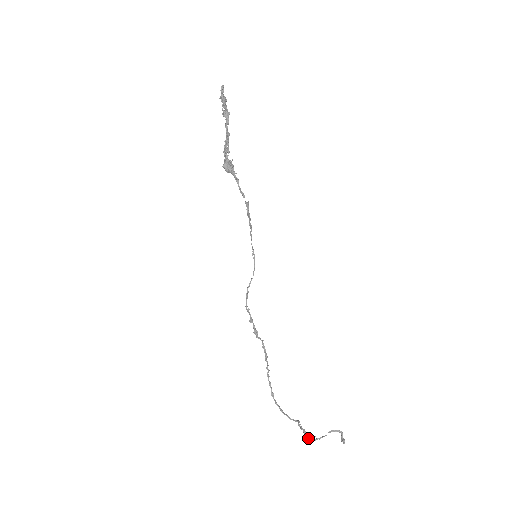
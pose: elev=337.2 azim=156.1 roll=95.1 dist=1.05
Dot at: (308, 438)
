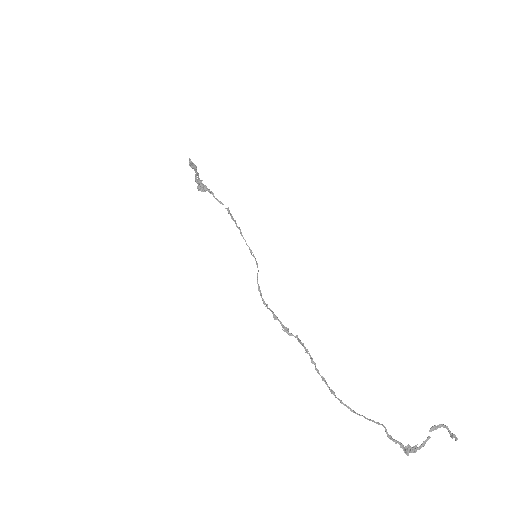
Dot at: (409, 451)
